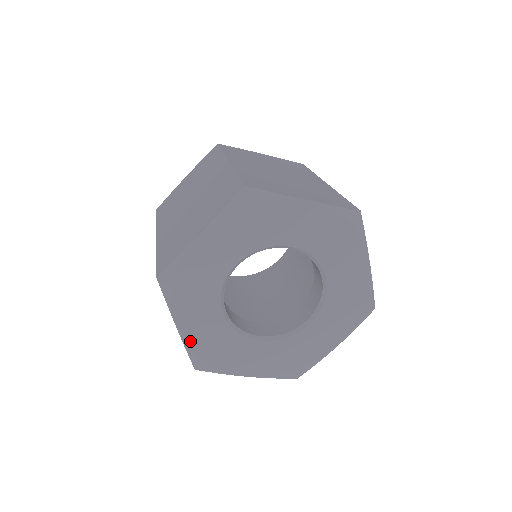
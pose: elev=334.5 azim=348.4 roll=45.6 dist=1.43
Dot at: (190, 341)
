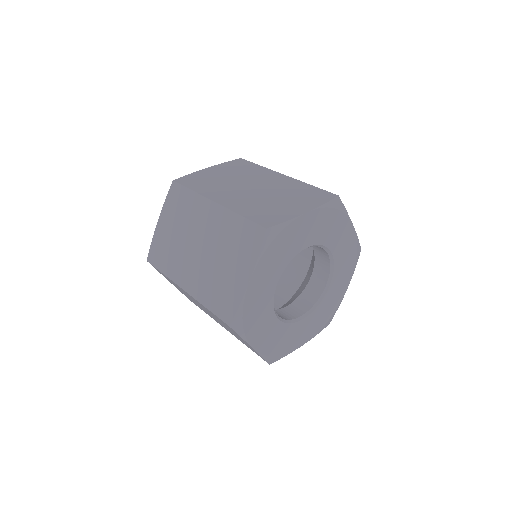
Dot at: (248, 296)
